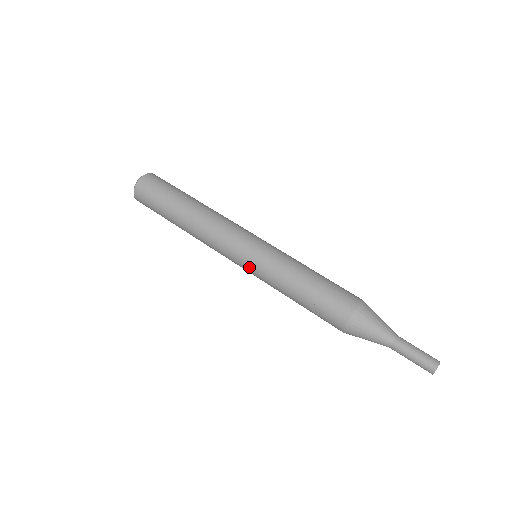
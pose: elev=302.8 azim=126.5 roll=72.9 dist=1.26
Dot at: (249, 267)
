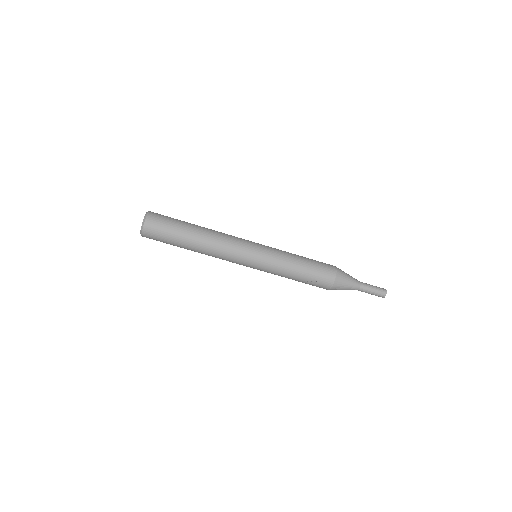
Dot at: (258, 266)
